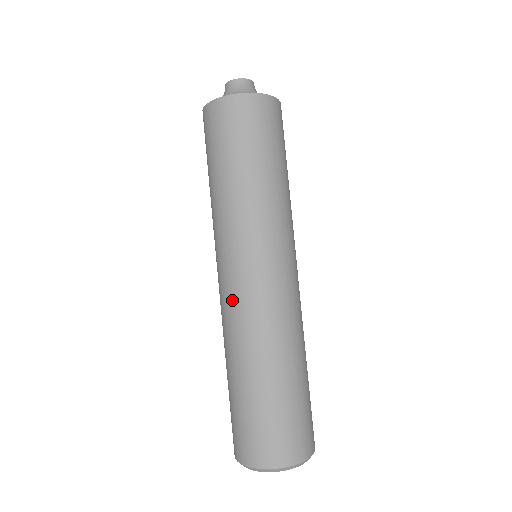
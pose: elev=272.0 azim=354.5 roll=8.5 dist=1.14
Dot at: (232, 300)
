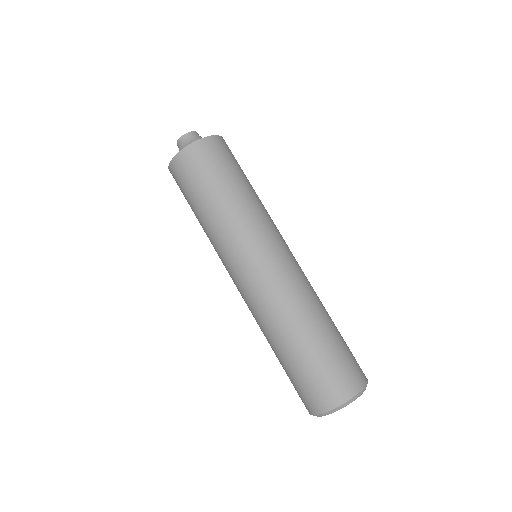
Dot at: (276, 280)
